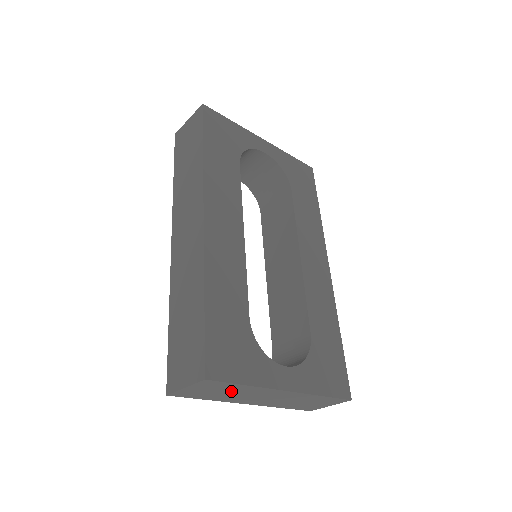
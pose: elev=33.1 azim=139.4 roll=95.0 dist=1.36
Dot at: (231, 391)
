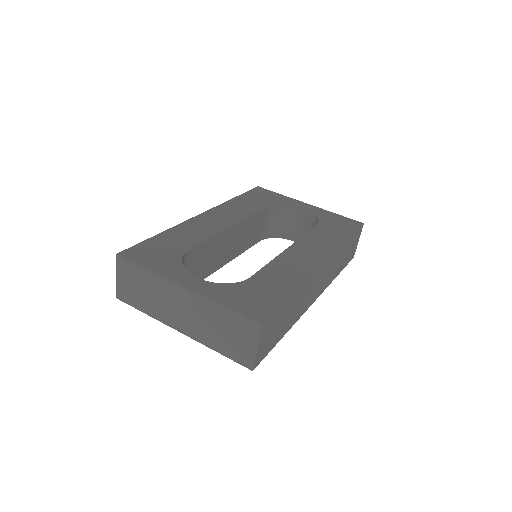
Dot at: (146, 287)
